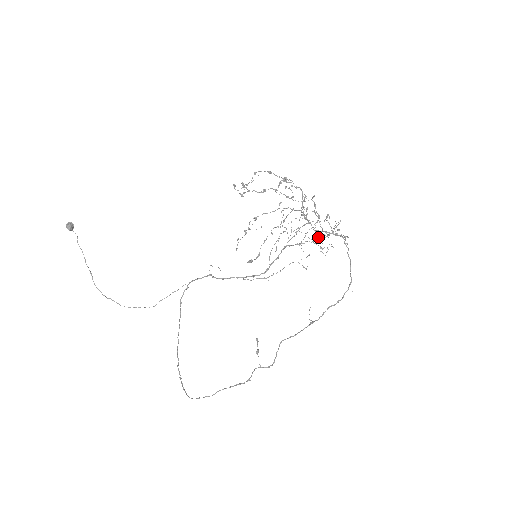
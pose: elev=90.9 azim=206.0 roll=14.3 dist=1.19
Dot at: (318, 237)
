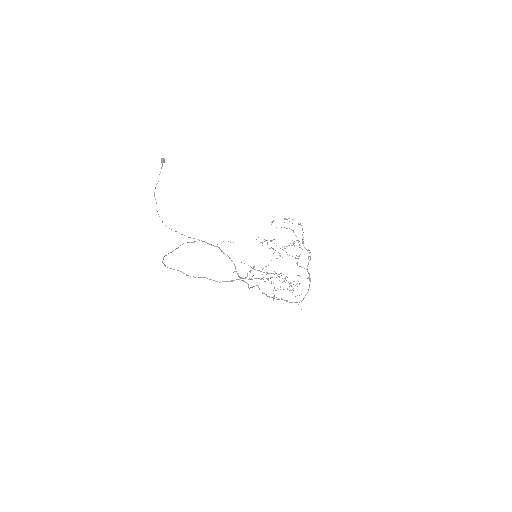
Dot at: occluded
